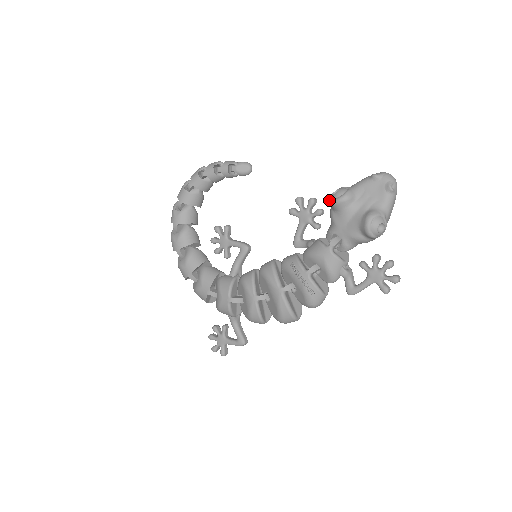
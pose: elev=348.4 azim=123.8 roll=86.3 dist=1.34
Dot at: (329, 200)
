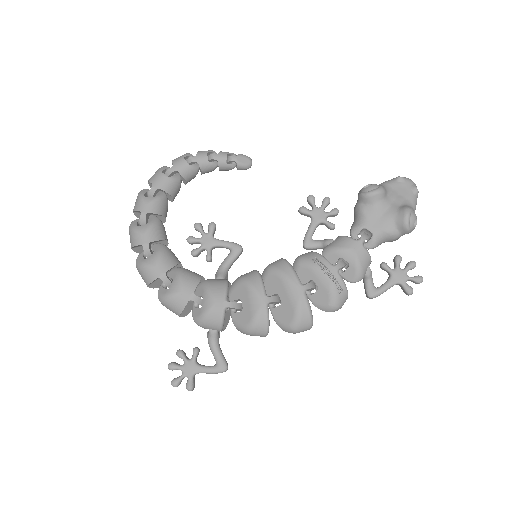
Dot at: (362, 193)
